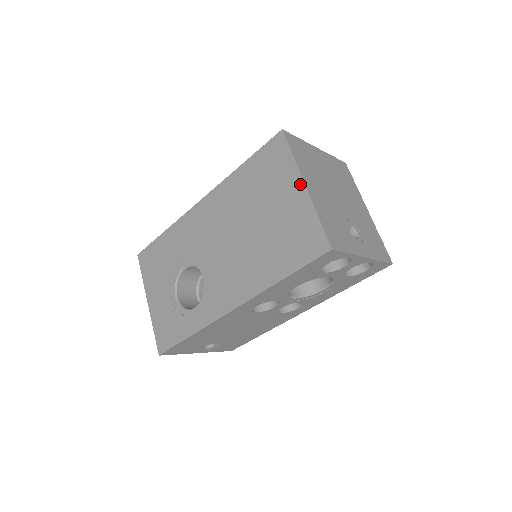
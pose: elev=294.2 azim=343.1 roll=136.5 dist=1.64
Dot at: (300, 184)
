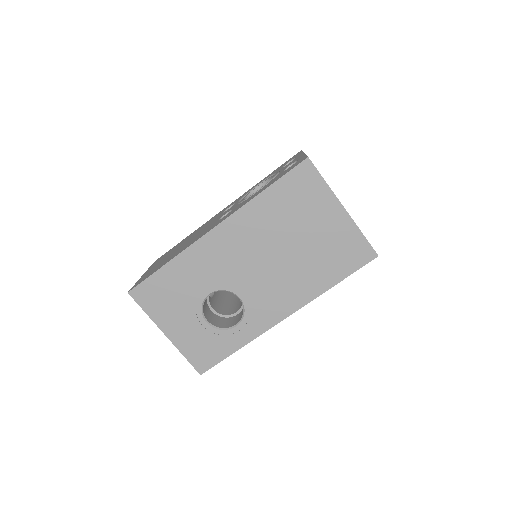
Dot at: (339, 207)
